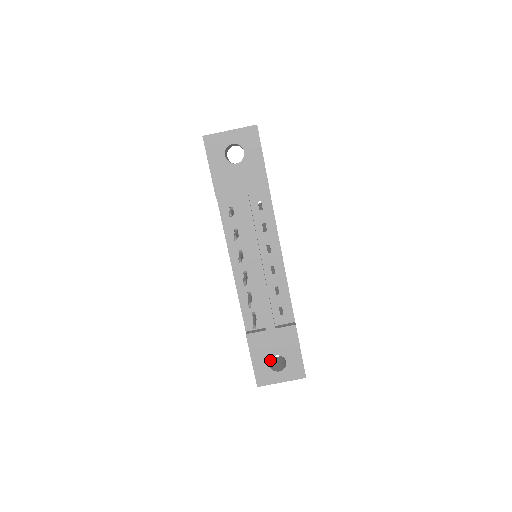
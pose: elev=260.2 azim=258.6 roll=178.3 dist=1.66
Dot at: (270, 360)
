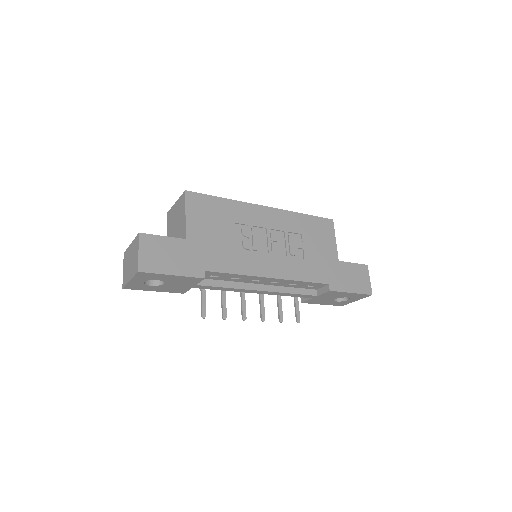
Dot at: occluded
